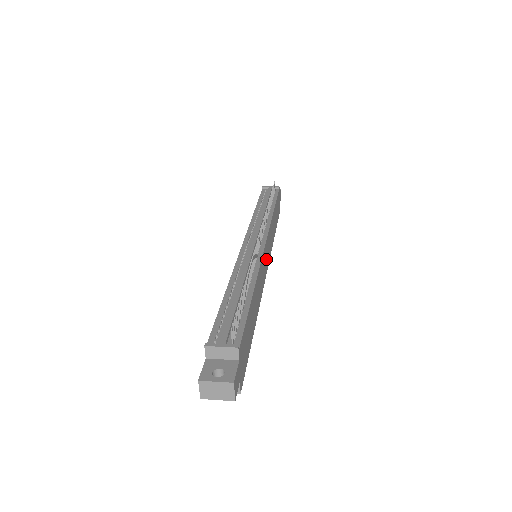
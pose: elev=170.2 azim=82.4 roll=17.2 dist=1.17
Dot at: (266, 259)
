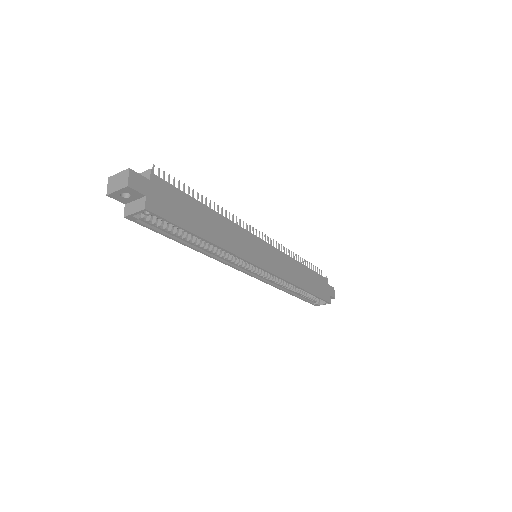
Dot at: (264, 256)
